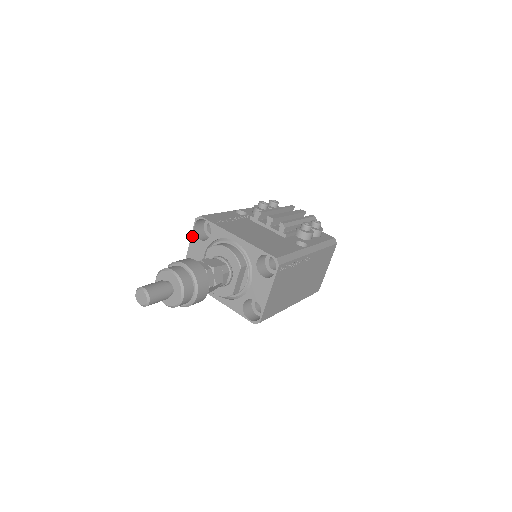
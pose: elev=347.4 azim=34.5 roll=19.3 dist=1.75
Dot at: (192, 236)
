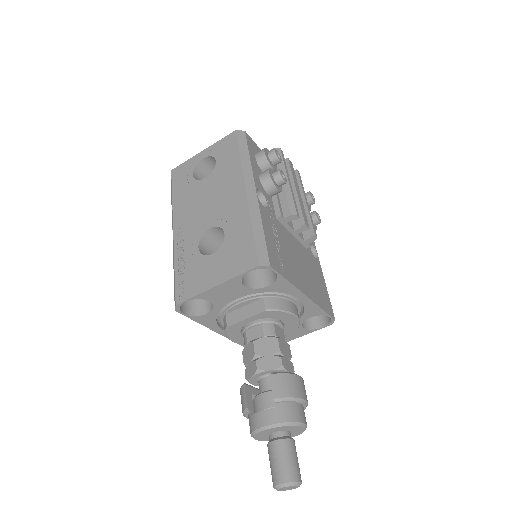
Dot at: (233, 280)
